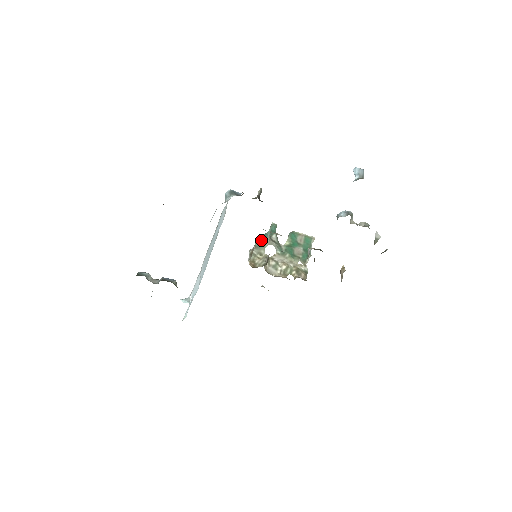
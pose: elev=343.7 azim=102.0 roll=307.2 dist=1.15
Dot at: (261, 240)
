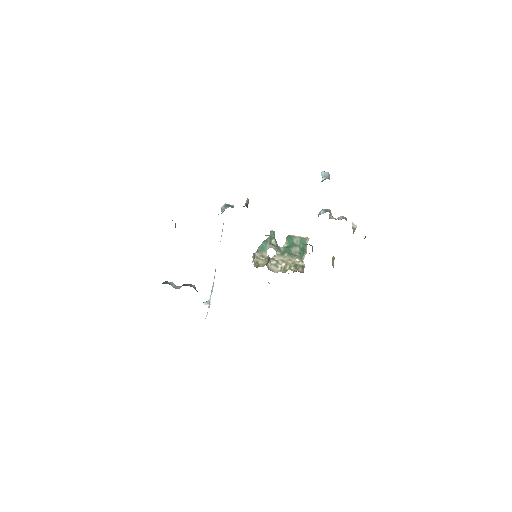
Dot at: (262, 245)
